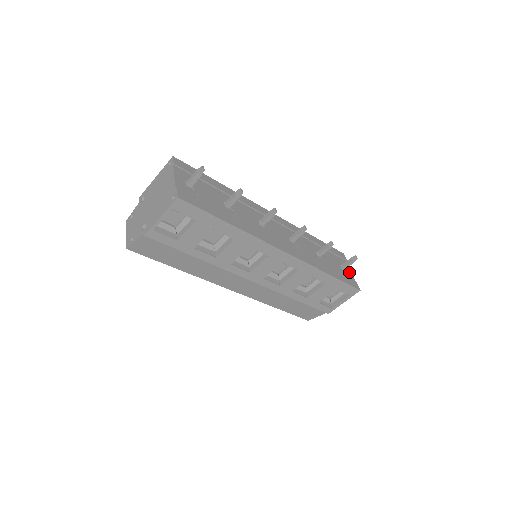
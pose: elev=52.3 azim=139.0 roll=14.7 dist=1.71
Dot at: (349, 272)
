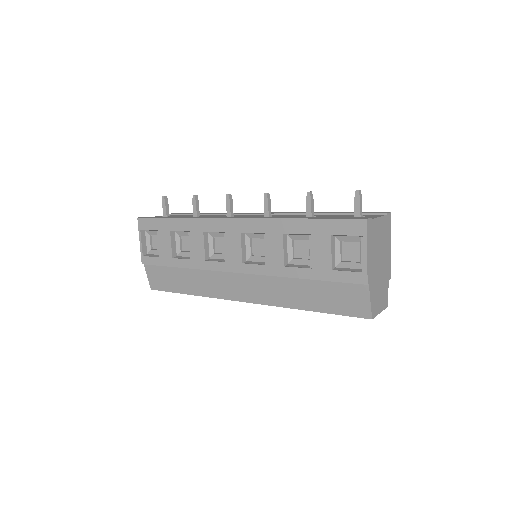
Dot at: (372, 217)
